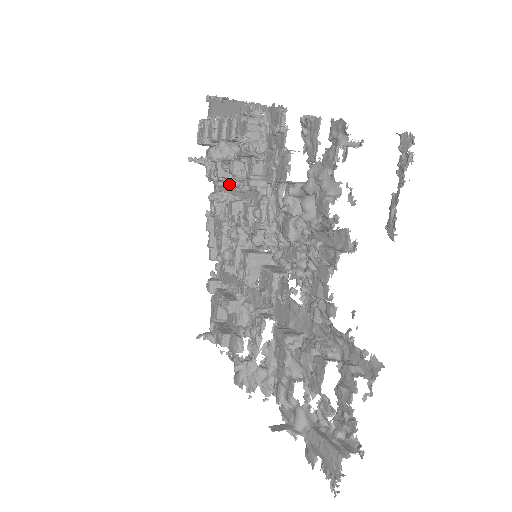
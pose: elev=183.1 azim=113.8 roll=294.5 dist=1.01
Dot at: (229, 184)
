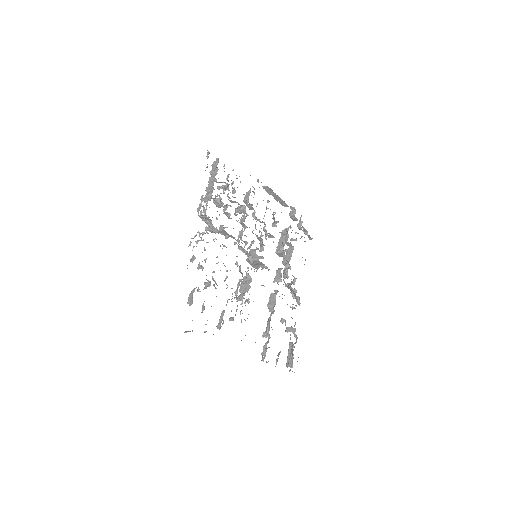
Dot at: (240, 205)
